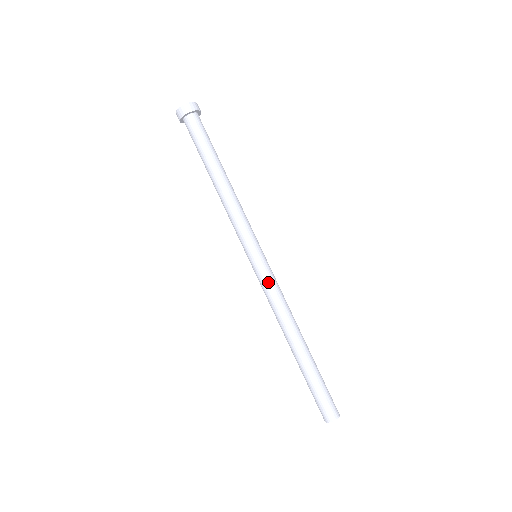
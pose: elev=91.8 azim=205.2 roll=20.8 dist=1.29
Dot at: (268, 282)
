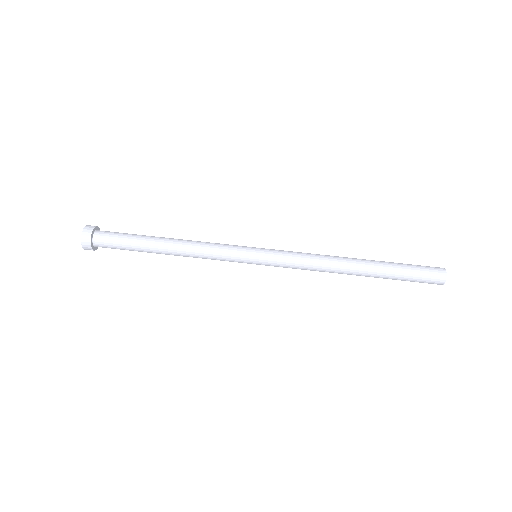
Dot at: (286, 253)
